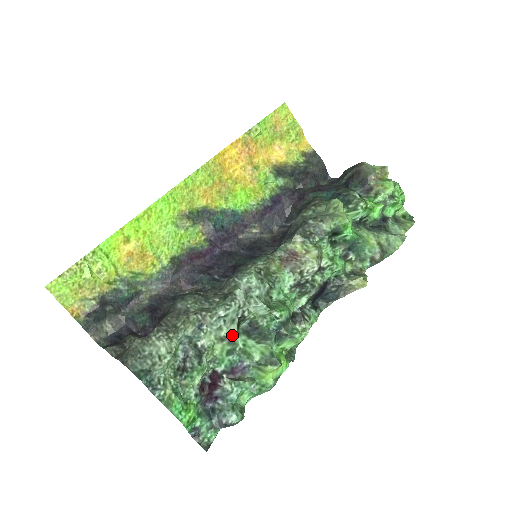
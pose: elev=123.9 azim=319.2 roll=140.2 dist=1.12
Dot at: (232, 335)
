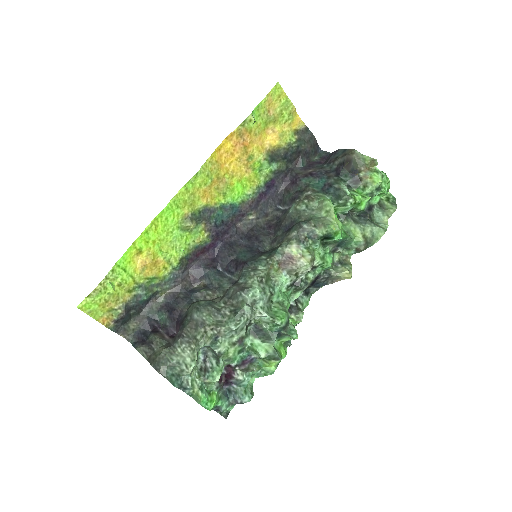
Dot at: (242, 338)
